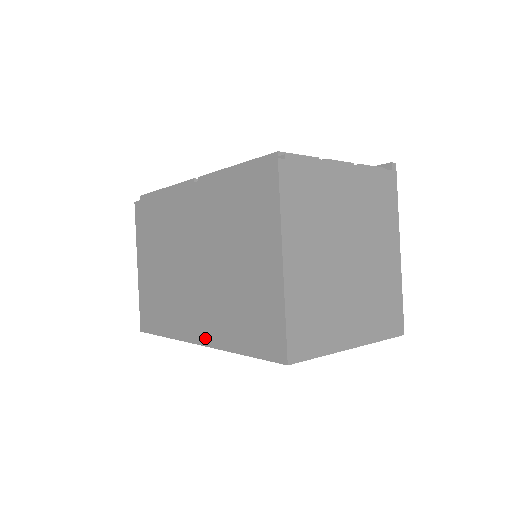
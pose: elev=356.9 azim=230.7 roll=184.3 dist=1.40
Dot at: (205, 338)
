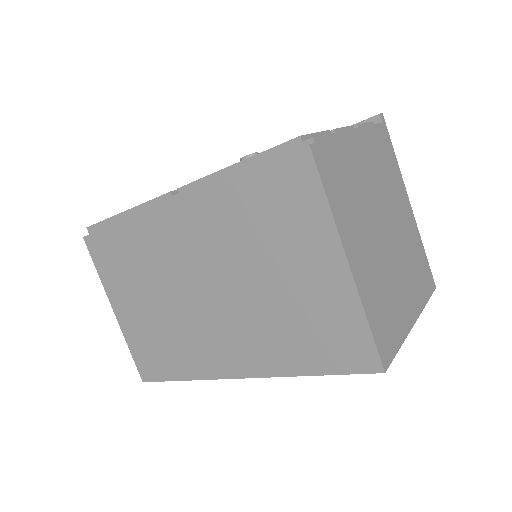
Dot at: (249, 369)
